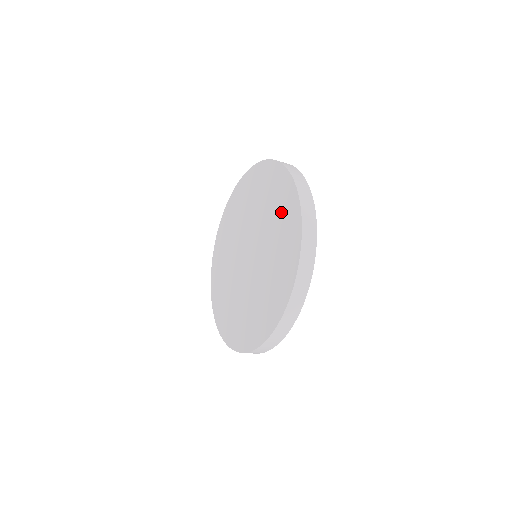
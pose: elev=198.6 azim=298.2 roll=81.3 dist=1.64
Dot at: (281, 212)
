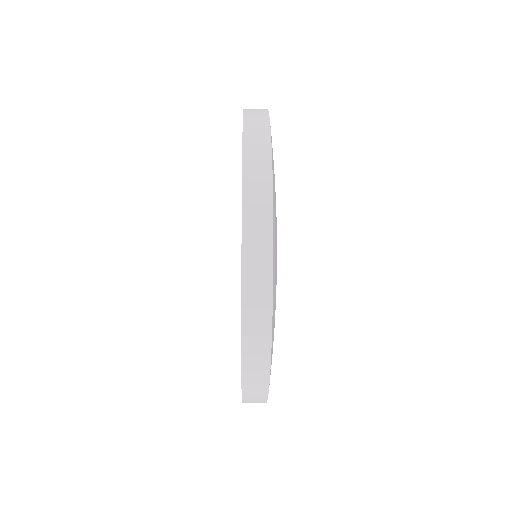
Dot at: occluded
